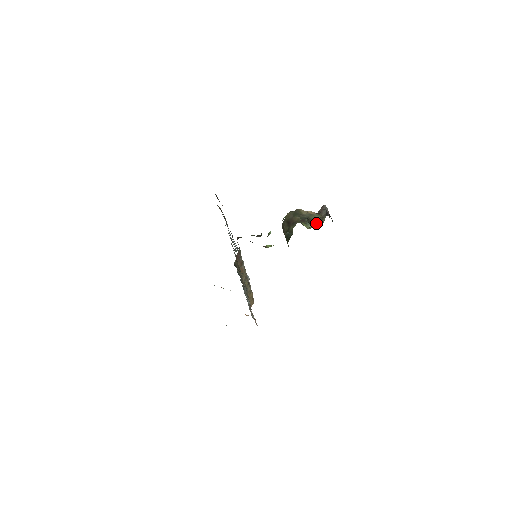
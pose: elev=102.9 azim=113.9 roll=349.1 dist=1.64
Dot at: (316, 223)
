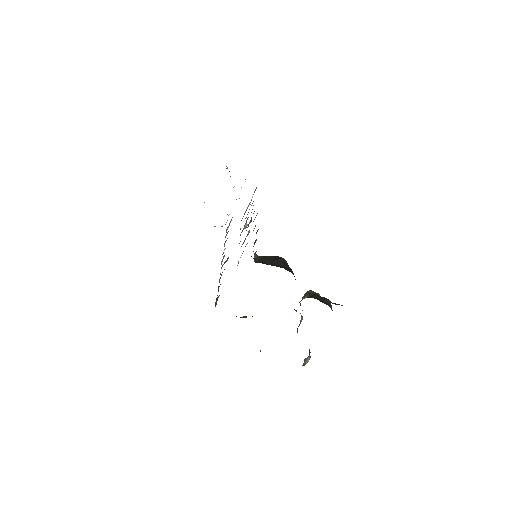
Dot at: occluded
